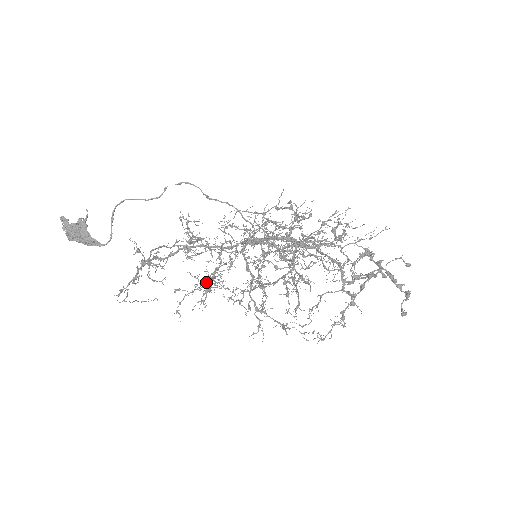
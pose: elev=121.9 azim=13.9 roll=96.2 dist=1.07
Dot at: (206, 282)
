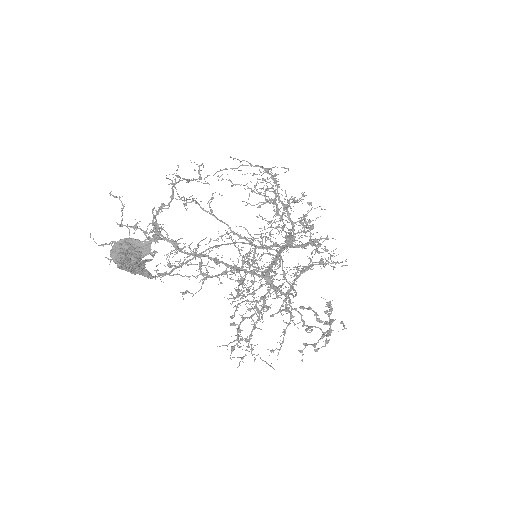
Dot at: (234, 341)
